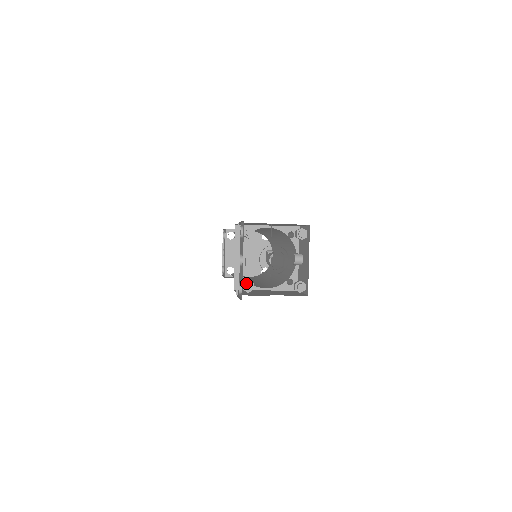
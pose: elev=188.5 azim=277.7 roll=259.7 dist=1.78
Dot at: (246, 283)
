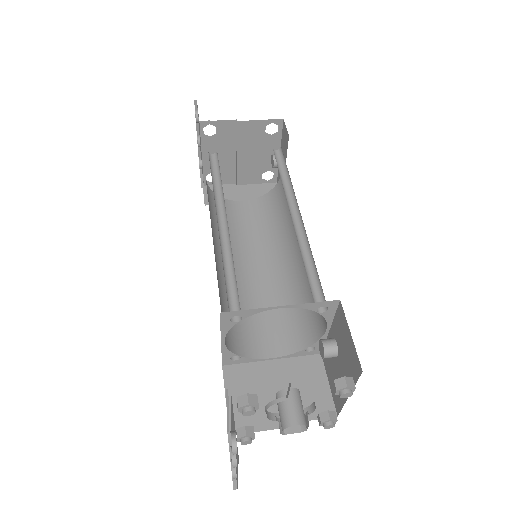
Dot at: (242, 439)
